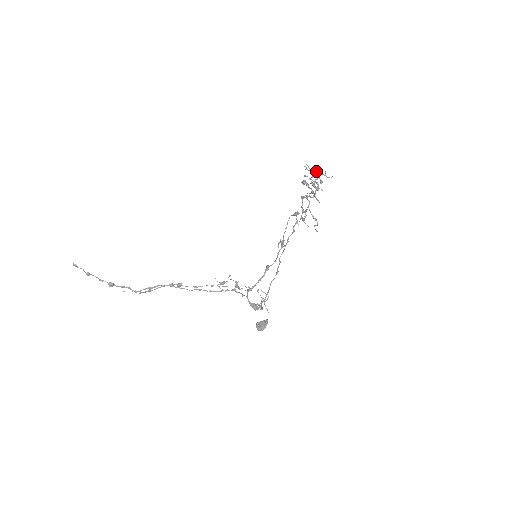
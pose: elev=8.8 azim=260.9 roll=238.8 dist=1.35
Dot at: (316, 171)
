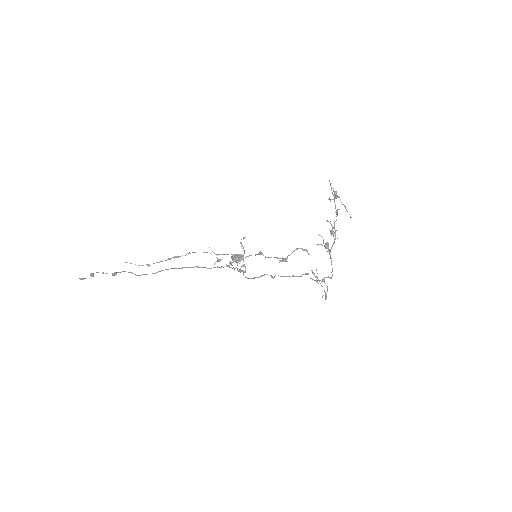
Dot at: (336, 194)
